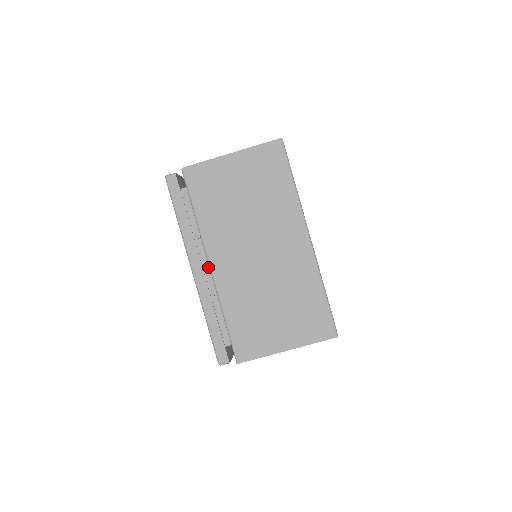
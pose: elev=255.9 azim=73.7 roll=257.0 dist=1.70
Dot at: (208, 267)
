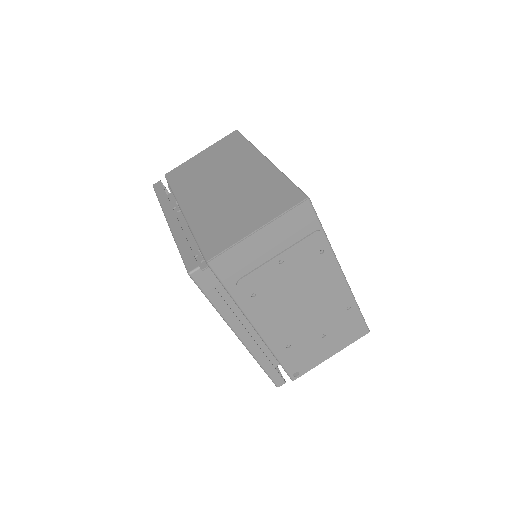
Dot at: (186, 225)
